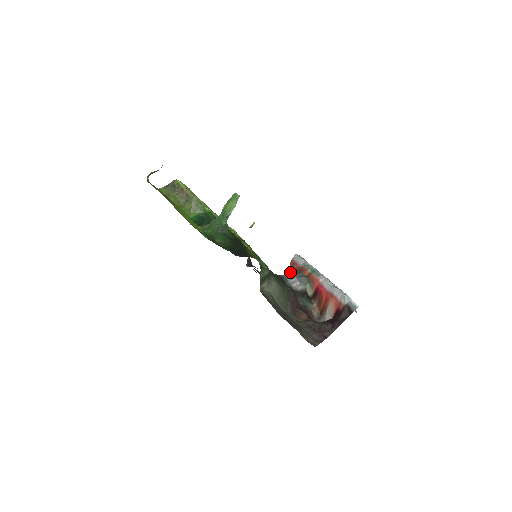
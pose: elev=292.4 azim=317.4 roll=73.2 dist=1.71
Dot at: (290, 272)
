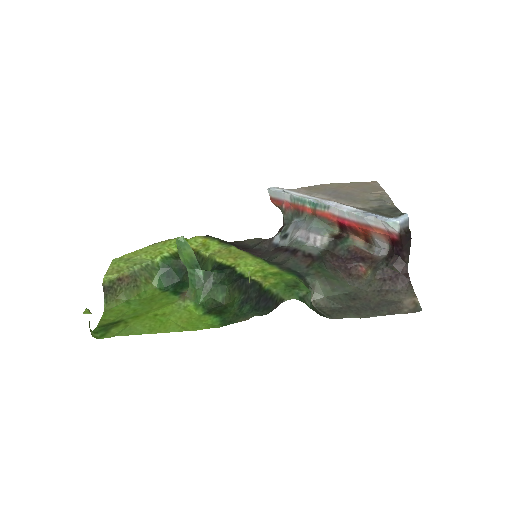
Dot at: (287, 218)
